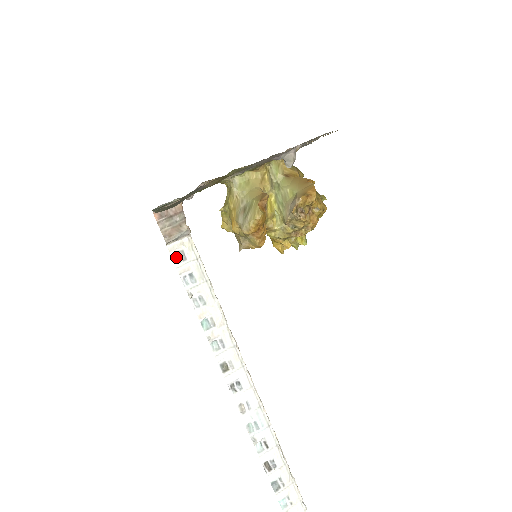
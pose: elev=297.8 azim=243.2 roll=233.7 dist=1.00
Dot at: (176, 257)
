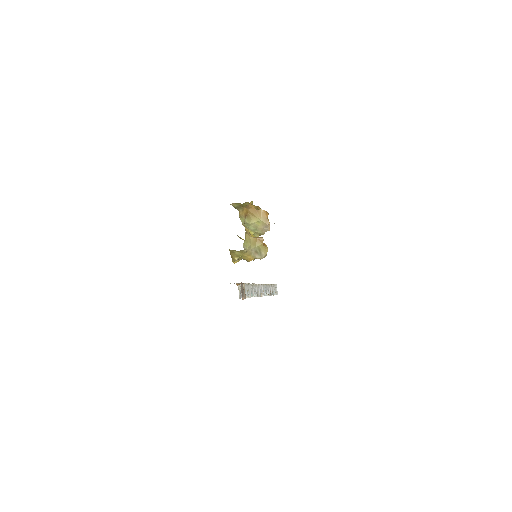
Dot at: (241, 296)
